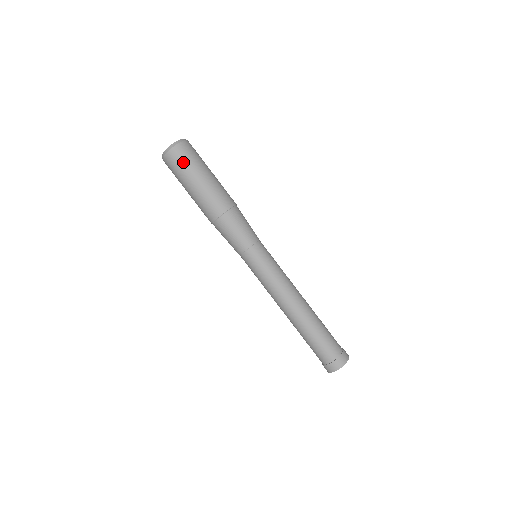
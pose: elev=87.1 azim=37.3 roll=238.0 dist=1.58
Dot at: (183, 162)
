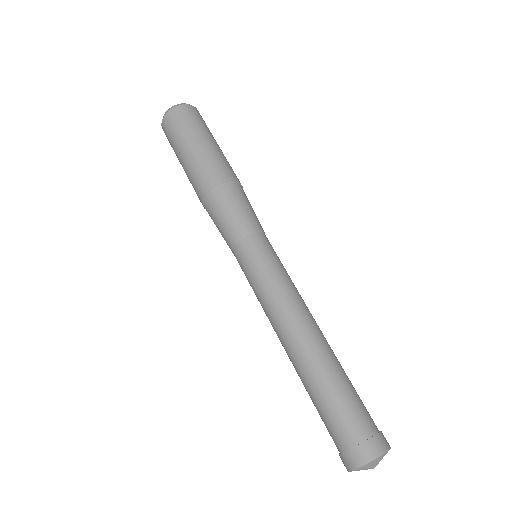
Dot at: (203, 122)
